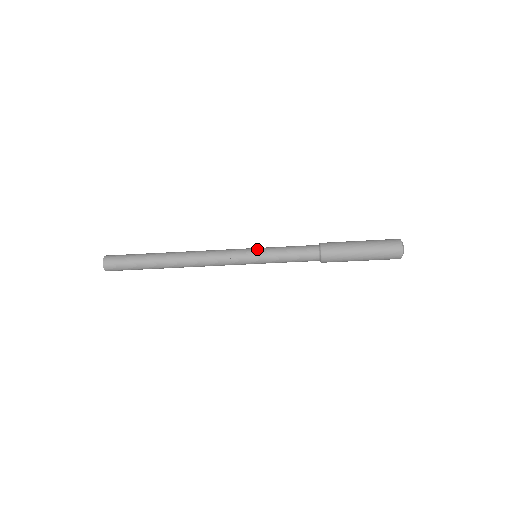
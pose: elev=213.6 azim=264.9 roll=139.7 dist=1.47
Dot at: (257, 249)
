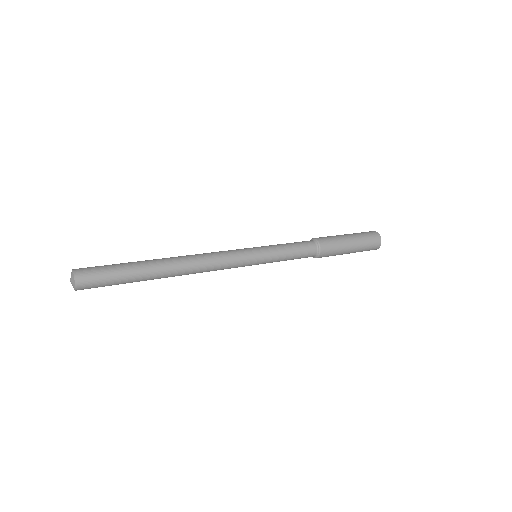
Dot at: (262, 256)
